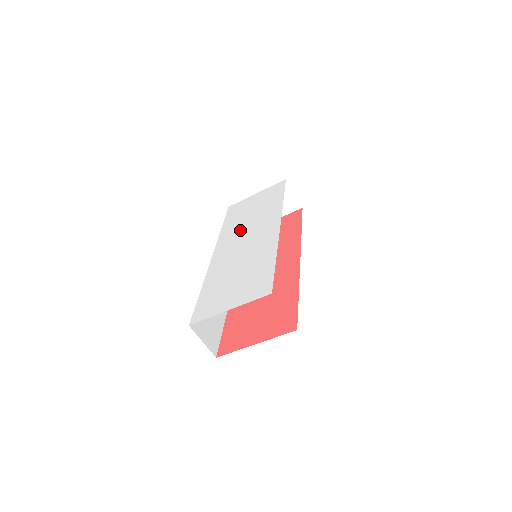
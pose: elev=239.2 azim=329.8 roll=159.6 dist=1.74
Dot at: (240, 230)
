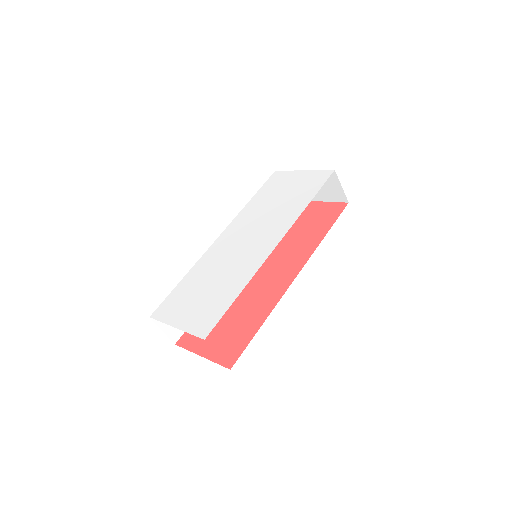
Dot at: (254, 220)
